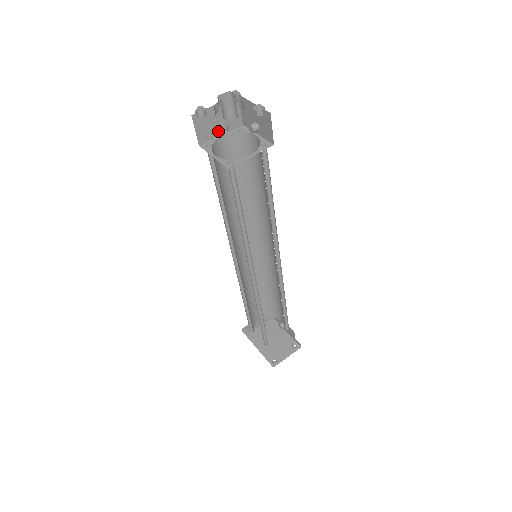
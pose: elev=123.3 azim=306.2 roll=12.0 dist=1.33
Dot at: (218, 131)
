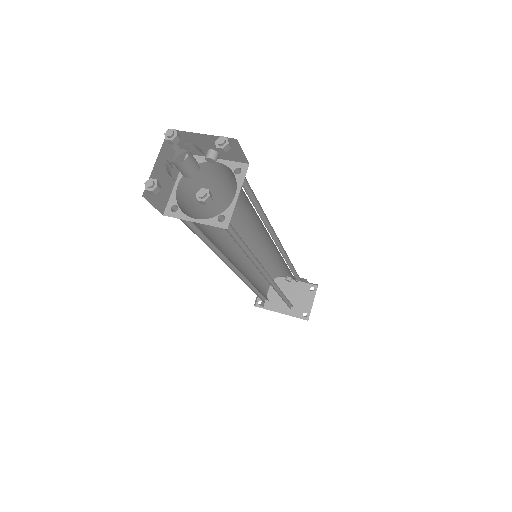
Dot at: occluded
